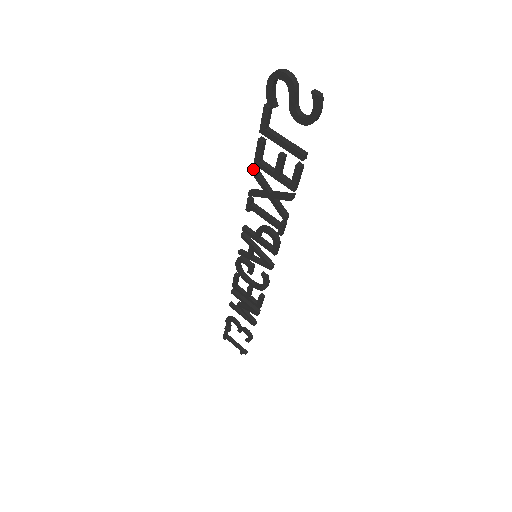
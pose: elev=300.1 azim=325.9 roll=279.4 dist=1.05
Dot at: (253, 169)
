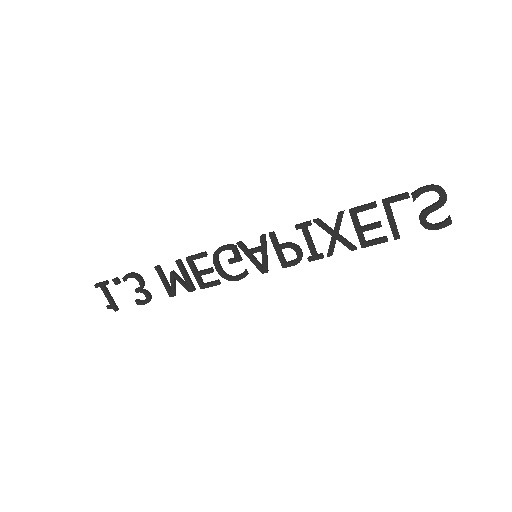
Dot at: occluded
